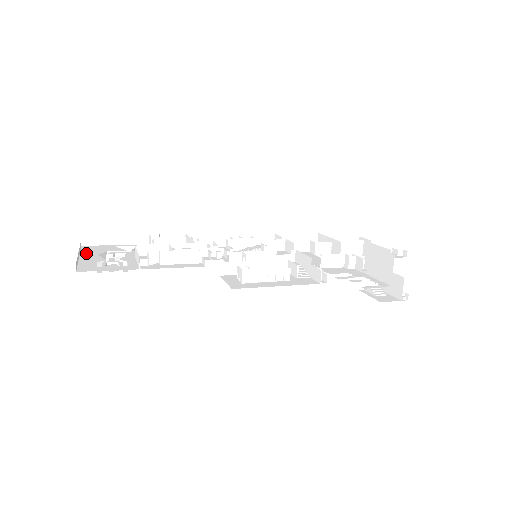
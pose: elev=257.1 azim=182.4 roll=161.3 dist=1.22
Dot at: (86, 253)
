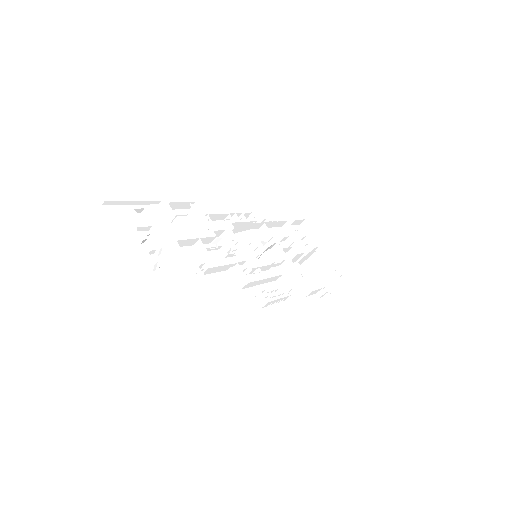
Dot at: (124, 235)
